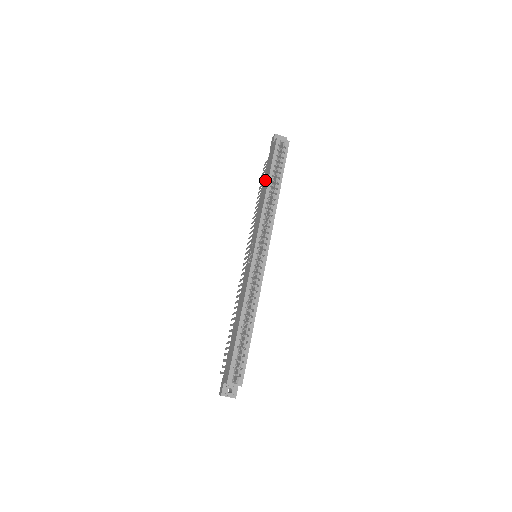
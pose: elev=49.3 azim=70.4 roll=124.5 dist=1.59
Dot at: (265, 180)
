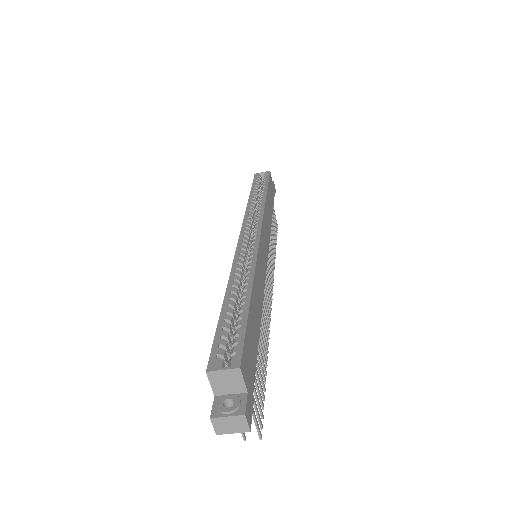
Dot at: occluded
